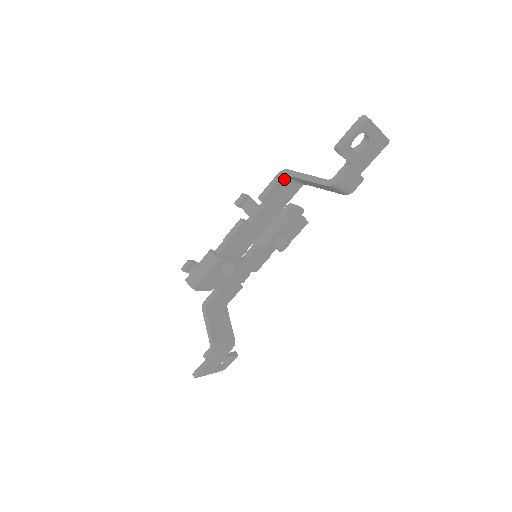
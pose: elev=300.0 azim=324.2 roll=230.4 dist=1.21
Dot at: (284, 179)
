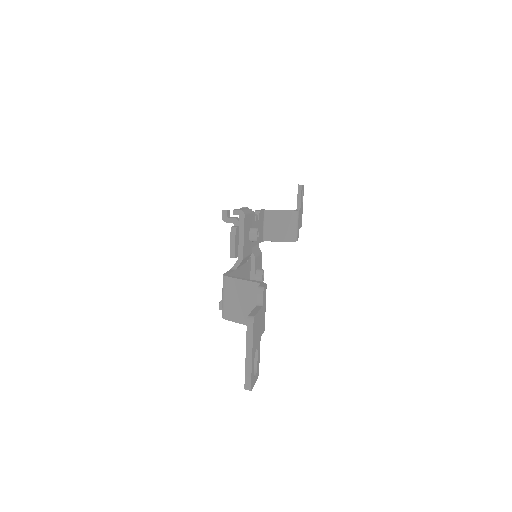
Dot at: (263, 215)
